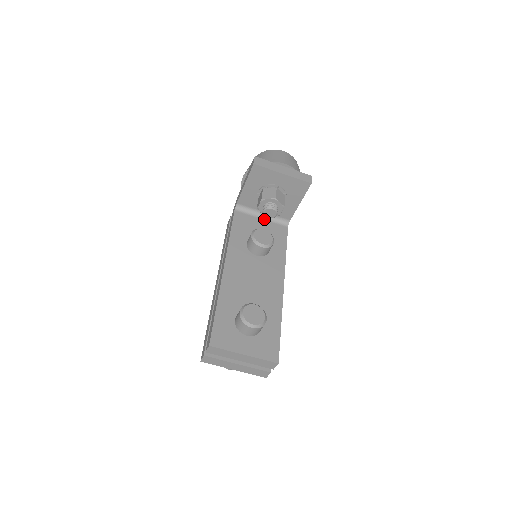
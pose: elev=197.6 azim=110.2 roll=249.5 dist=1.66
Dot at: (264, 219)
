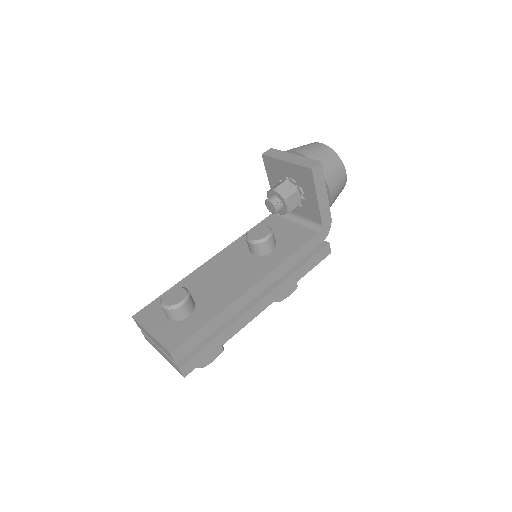
Dot at: (297, 223)
